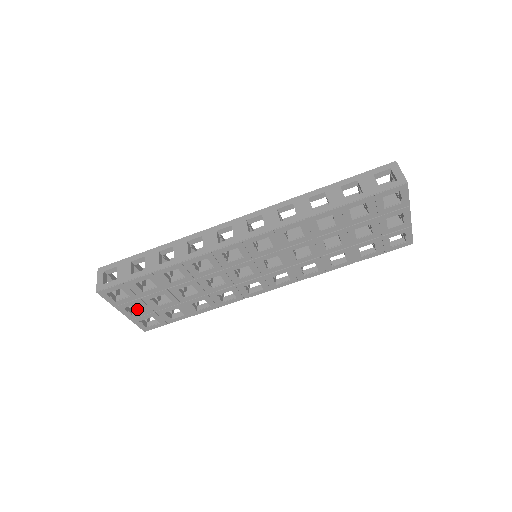
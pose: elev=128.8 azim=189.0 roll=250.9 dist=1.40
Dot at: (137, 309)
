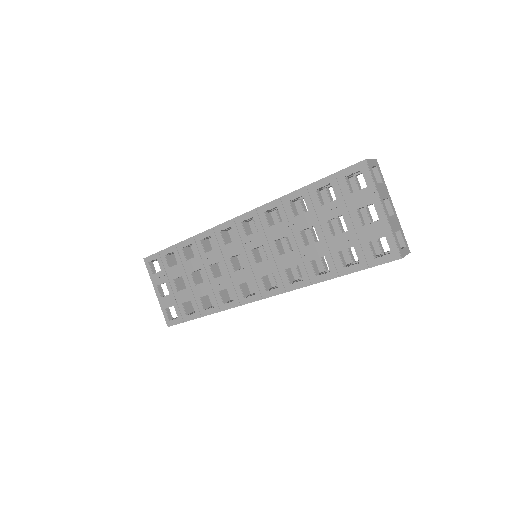
Dot at: occluded
